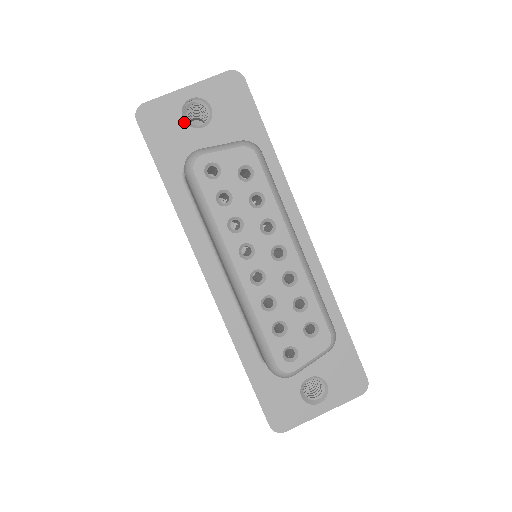
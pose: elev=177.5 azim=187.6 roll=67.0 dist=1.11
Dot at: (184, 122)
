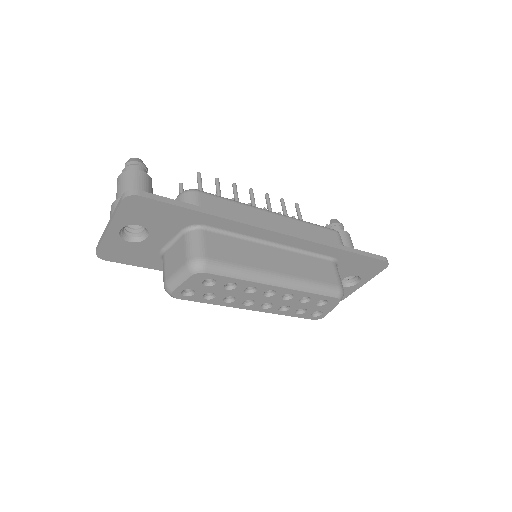
Dot at: (133, 243)
